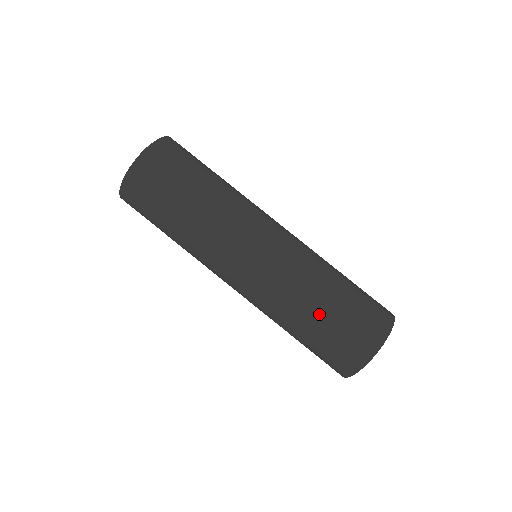
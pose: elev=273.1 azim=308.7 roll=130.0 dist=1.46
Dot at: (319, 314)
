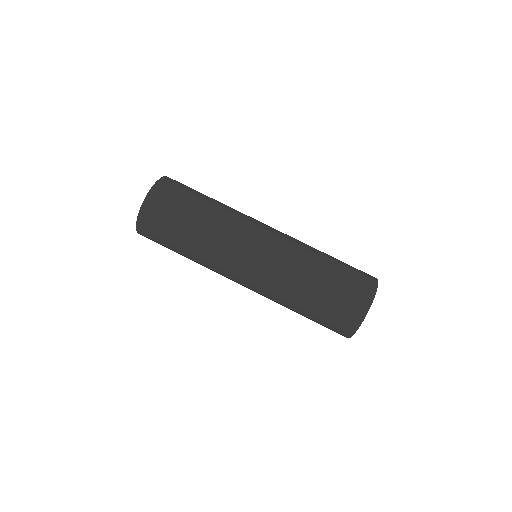
Dot at: (320, 280)
